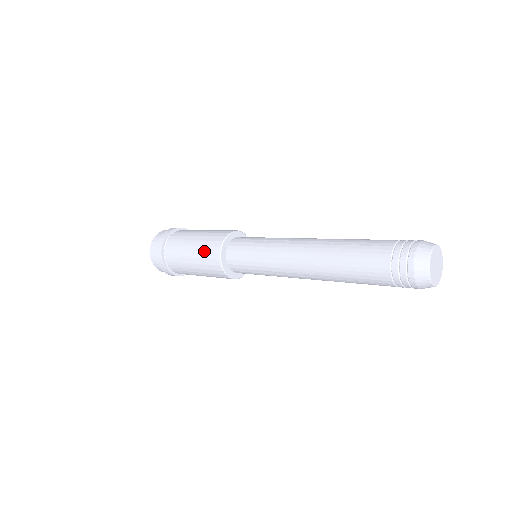
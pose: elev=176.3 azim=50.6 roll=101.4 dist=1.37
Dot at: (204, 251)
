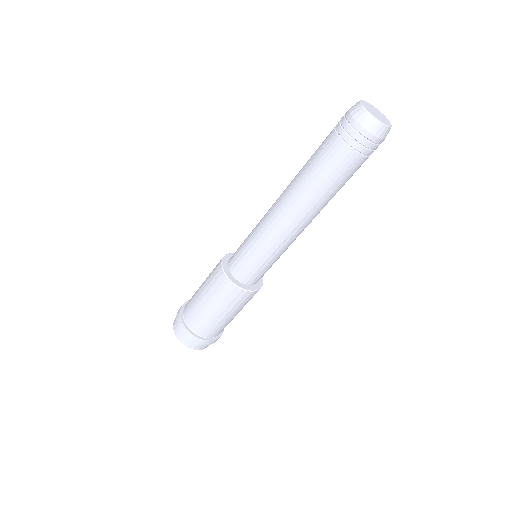
Dot at: occluded
